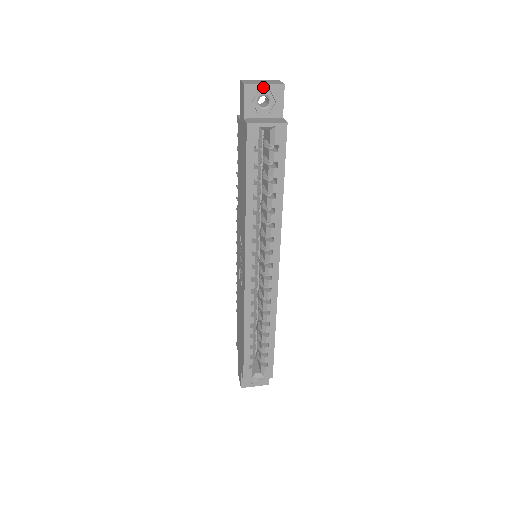
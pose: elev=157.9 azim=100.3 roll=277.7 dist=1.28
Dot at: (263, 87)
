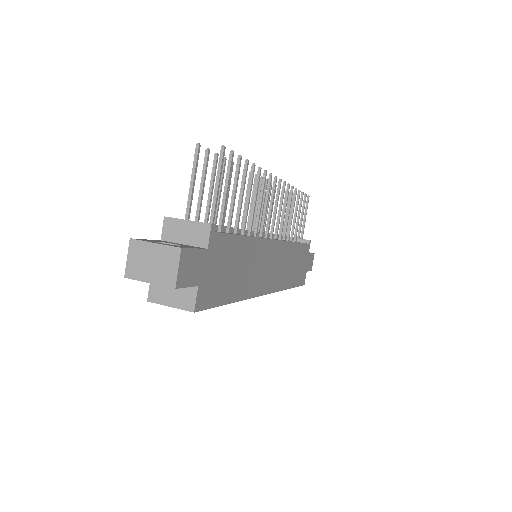
Dot at: (150, 282)
